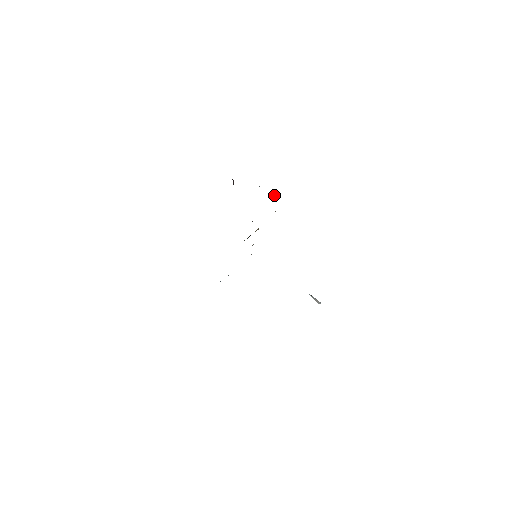
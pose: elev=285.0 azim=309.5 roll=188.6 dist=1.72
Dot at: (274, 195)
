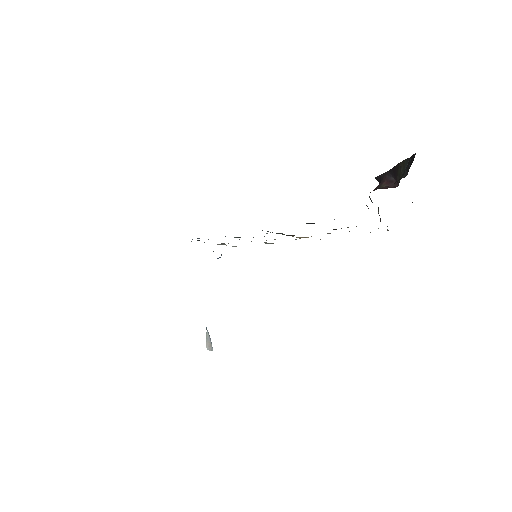
Dot at: occluded
